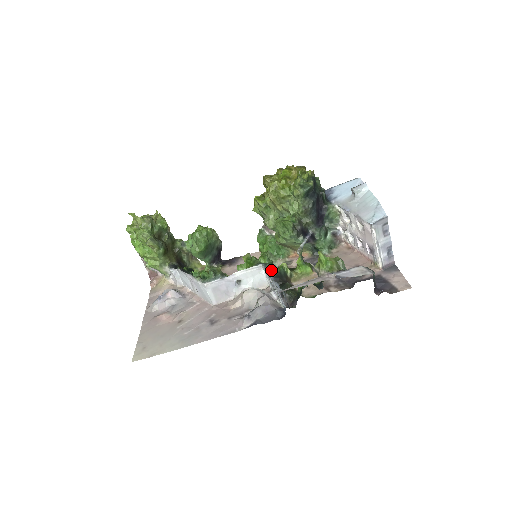
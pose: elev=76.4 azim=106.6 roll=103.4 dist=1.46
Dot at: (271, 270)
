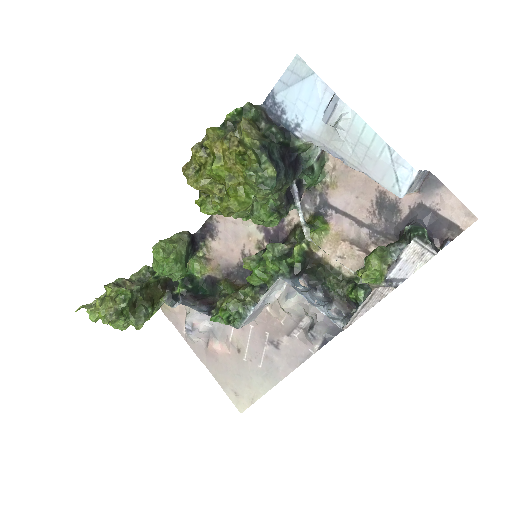
Dot at: (292, 272)
